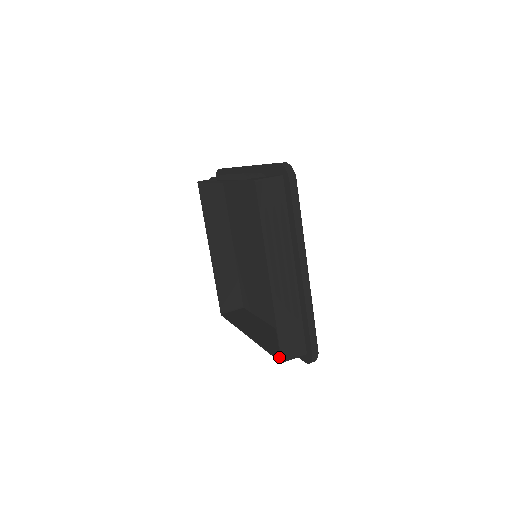
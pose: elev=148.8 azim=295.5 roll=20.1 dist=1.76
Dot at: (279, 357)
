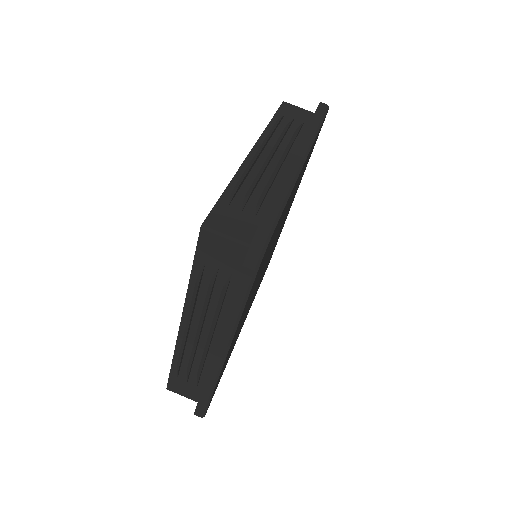
Dot at: occluded
